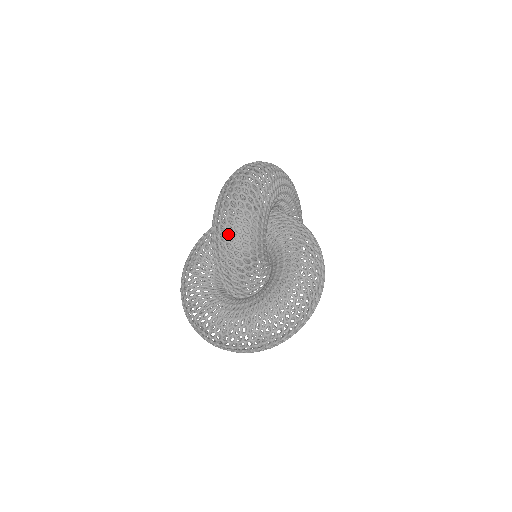
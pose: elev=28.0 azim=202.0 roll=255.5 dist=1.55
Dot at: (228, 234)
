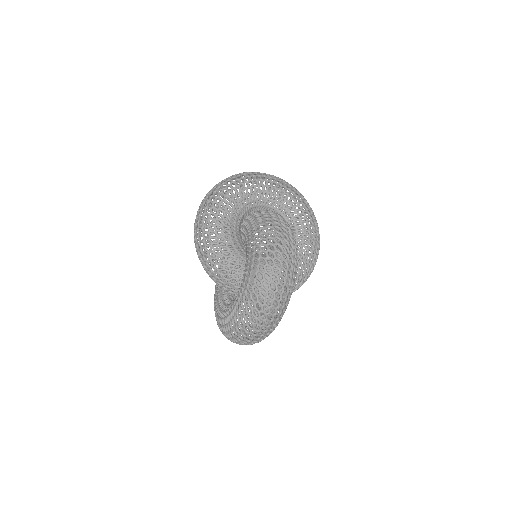
Dot at: (199, 251)
